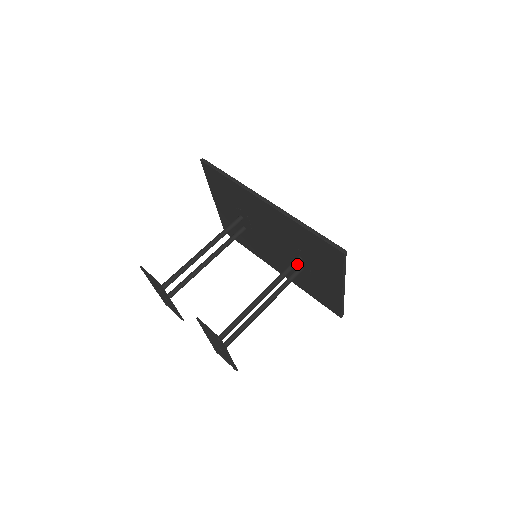
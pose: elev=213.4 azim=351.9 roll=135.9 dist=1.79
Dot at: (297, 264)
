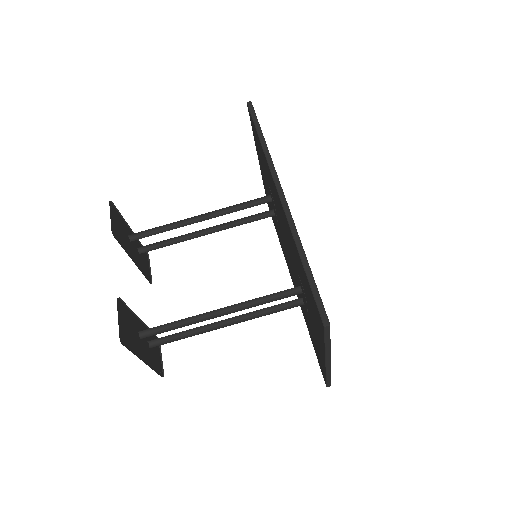
Dot at: (291, 295)
